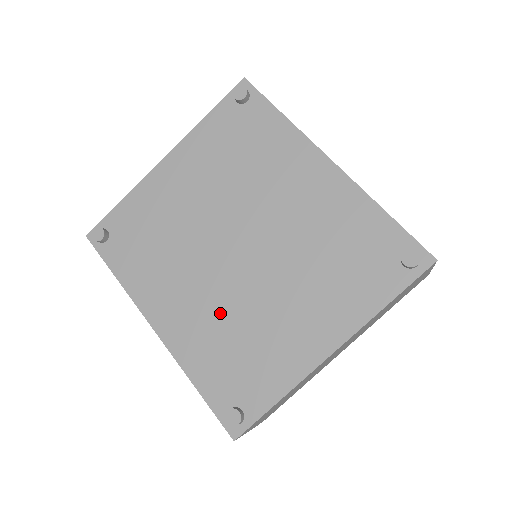
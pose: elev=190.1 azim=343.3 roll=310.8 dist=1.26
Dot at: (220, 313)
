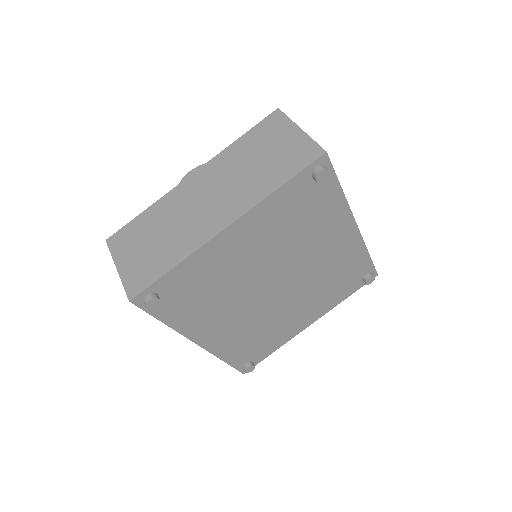
Dot at: (252, 324)
